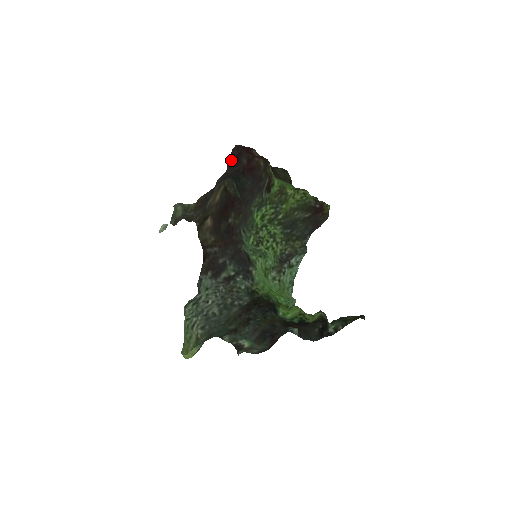
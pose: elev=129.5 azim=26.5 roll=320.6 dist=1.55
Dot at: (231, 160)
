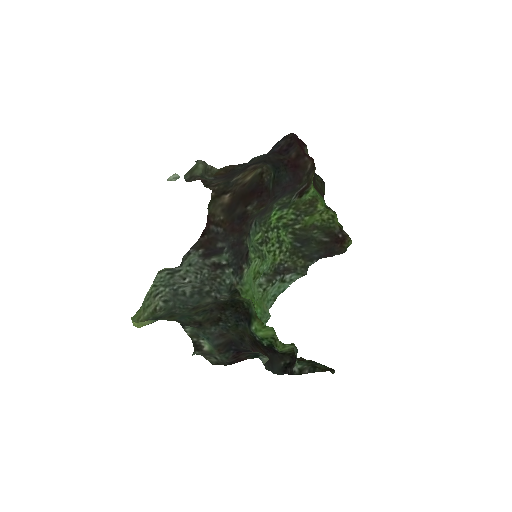
Dot at: (279, 145)
